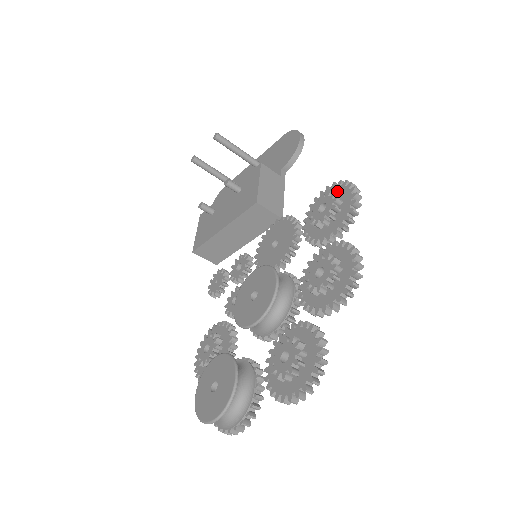
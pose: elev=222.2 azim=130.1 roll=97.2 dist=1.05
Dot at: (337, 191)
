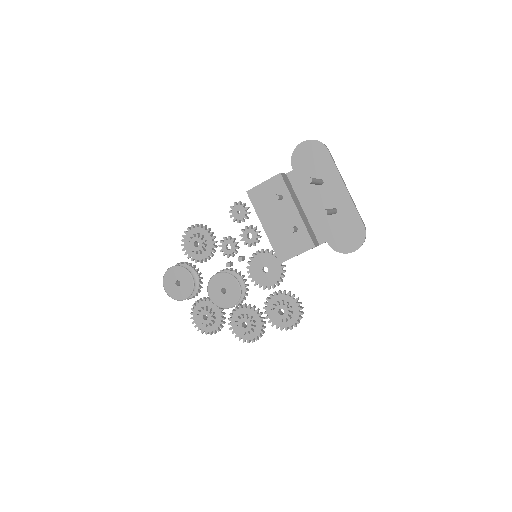
Dot at: (295, 314)
